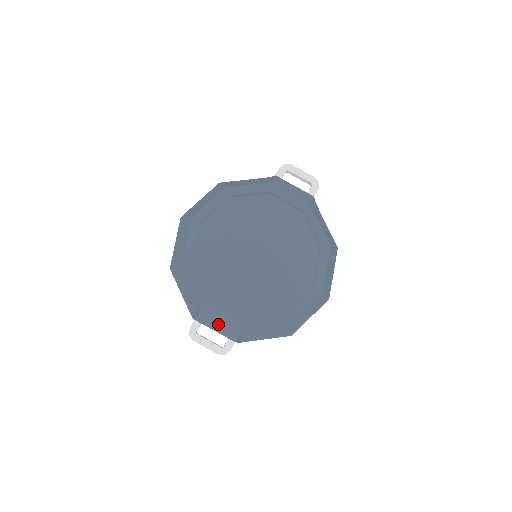
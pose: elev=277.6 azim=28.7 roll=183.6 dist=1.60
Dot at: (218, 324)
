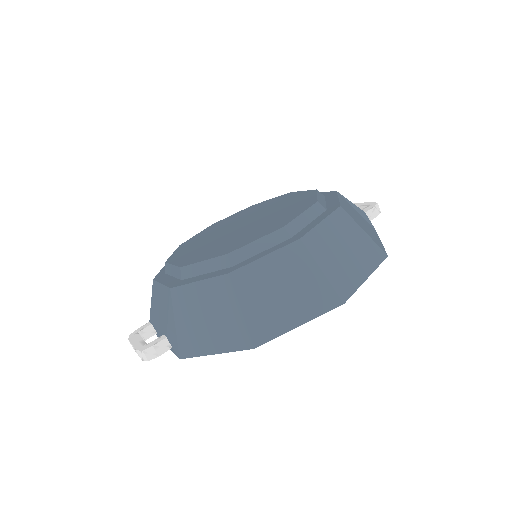
Dot at: (159, 306)
